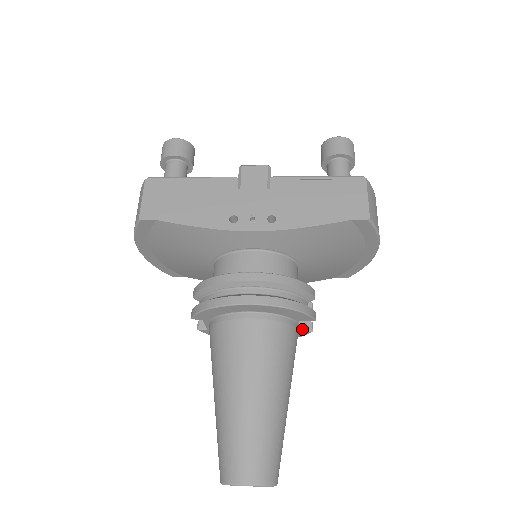
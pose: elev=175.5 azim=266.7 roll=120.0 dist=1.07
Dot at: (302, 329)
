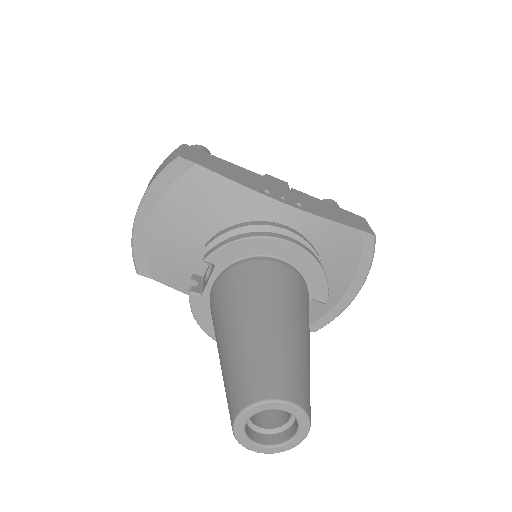
Dot at: occluded
